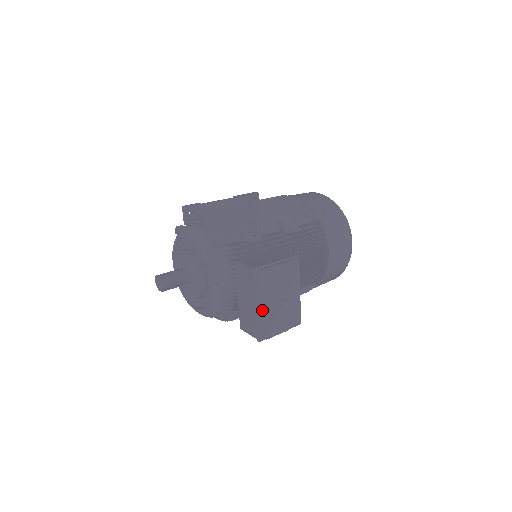
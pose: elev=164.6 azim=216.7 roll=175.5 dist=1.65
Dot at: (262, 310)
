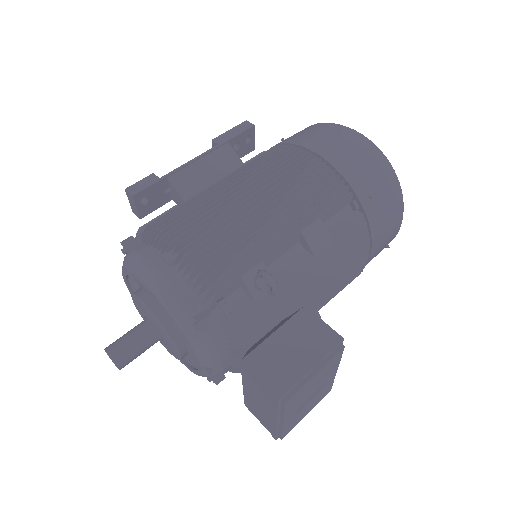
Dot at: (285, 424)
